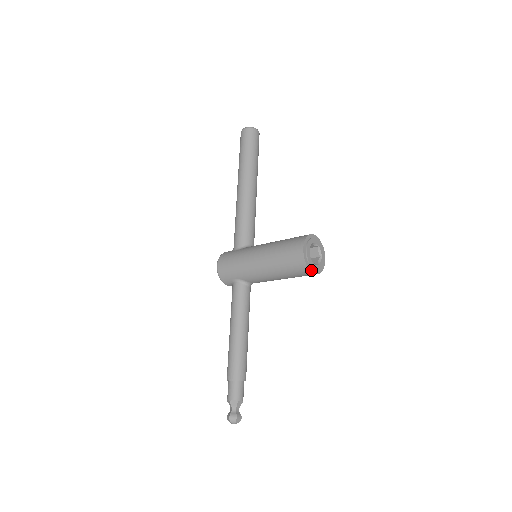
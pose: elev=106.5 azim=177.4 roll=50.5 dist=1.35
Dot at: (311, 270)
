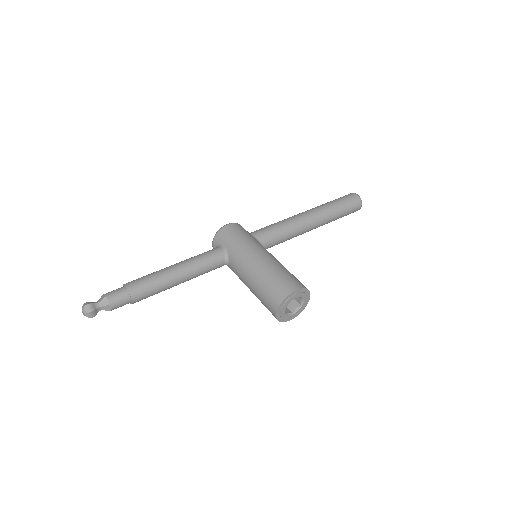
Dot at: (279, 309)
